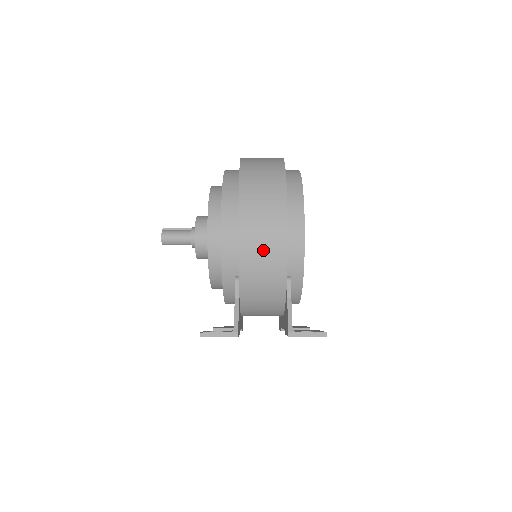
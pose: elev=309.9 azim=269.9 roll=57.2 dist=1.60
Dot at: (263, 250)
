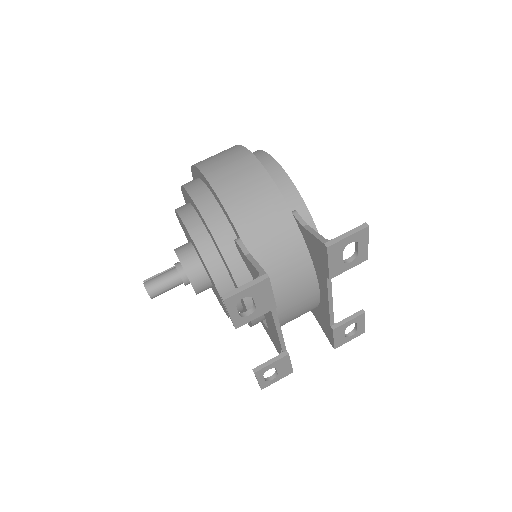
Dot at: (248, 193)
